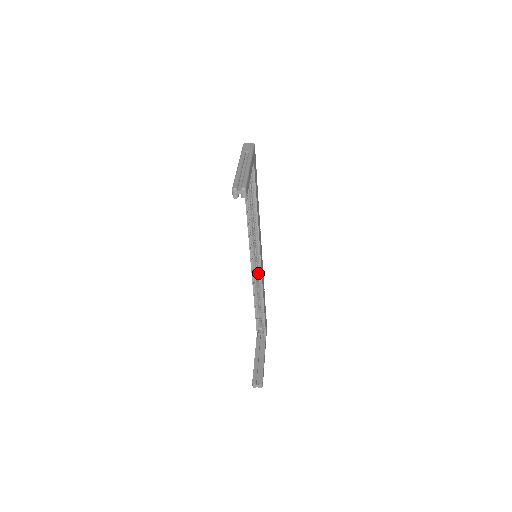
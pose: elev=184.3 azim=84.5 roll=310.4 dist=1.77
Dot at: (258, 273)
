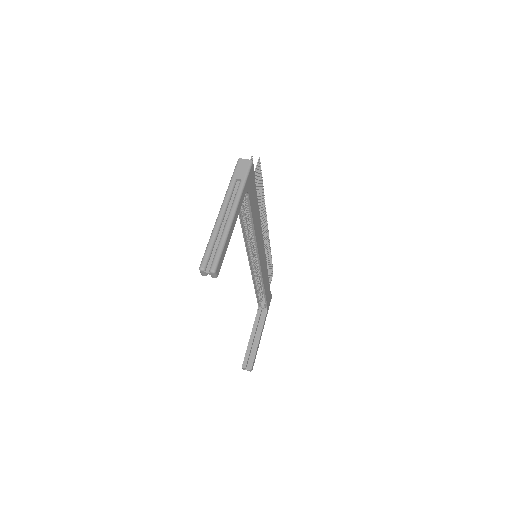
Dot at: (258, 270)
